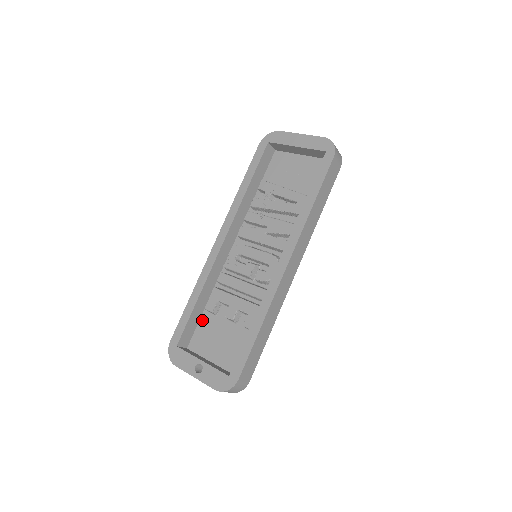
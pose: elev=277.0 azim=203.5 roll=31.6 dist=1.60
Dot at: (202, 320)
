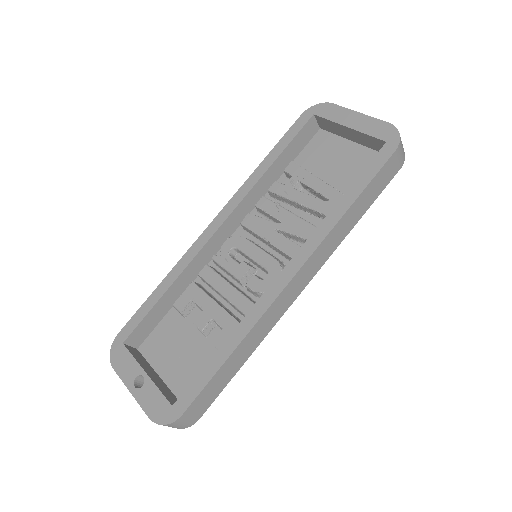
Dot at: (166, 318)
